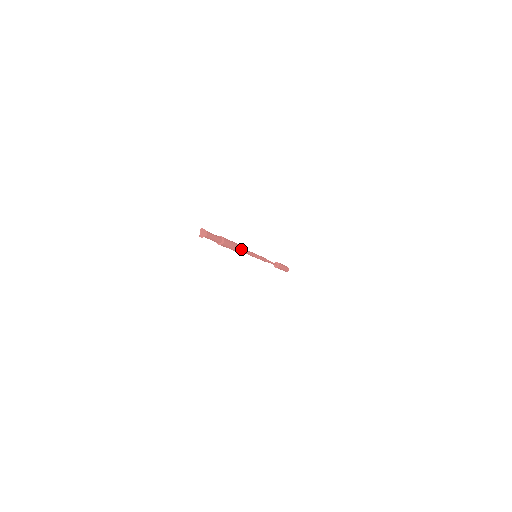
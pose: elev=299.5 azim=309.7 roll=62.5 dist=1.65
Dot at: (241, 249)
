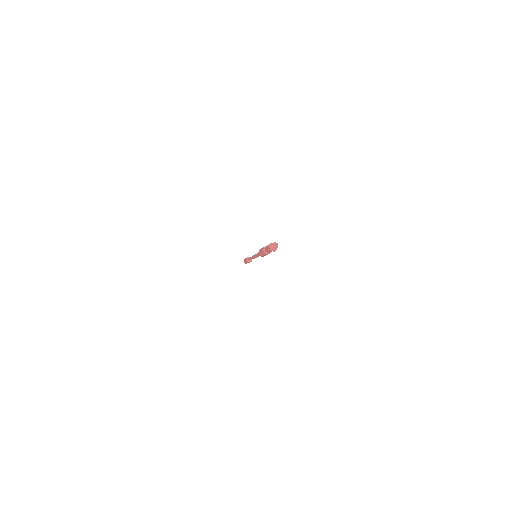
Dot at: occluded
